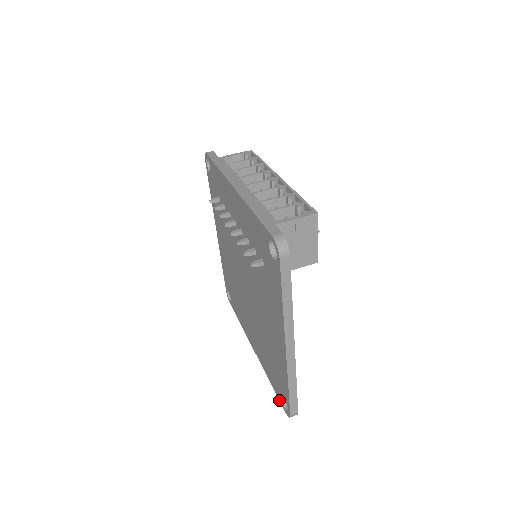
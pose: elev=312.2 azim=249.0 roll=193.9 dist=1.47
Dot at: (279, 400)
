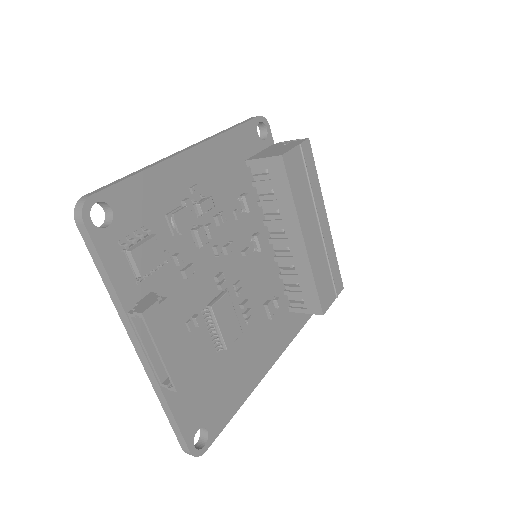
Dot at: (88, 248)
